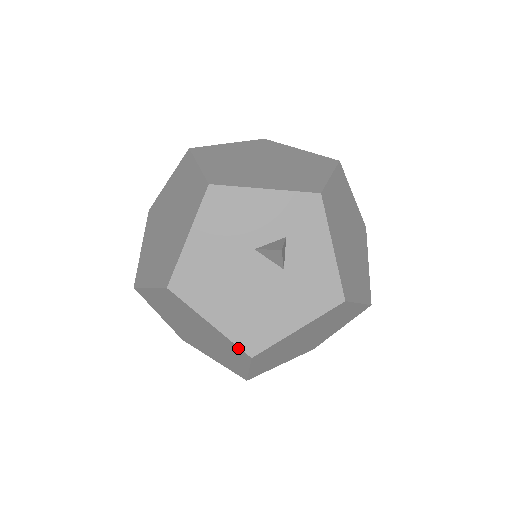
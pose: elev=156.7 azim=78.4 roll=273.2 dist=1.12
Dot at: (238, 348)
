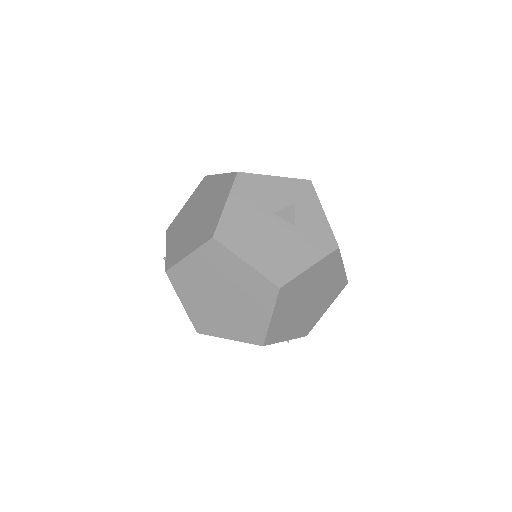
Dot at: (268, 282)
